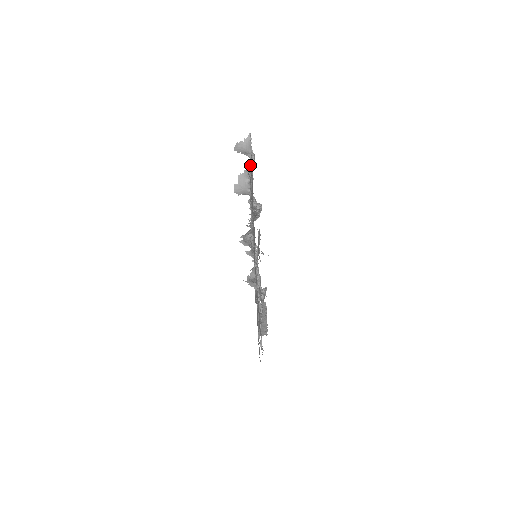
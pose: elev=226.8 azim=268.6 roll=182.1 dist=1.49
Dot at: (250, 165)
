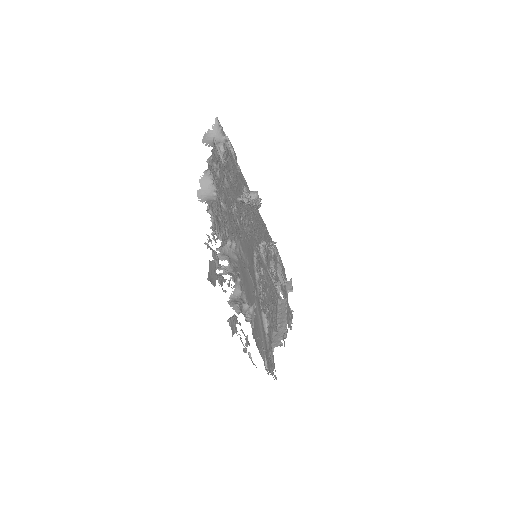
Dot at: (214, 161)
